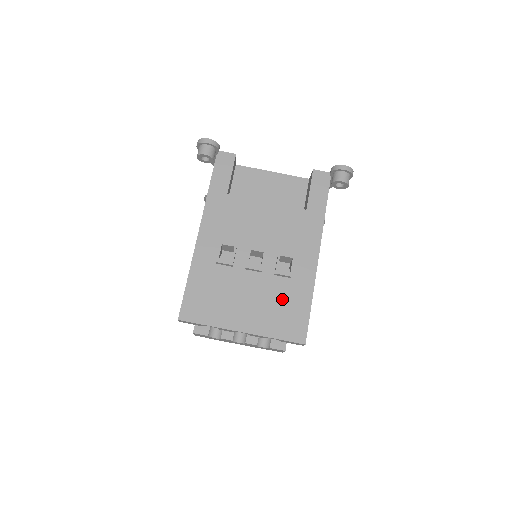
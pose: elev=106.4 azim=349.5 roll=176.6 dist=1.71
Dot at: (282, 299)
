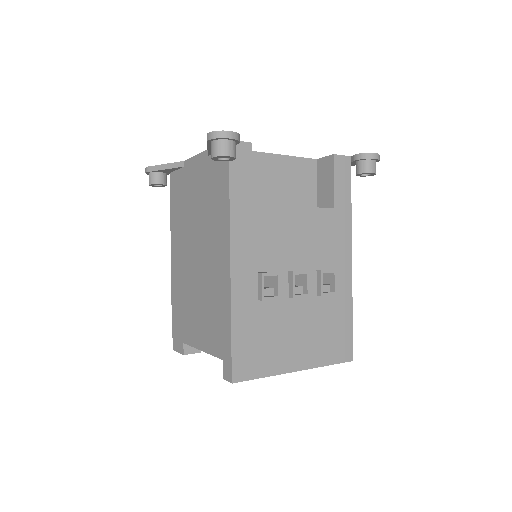
Dot at: (328, 321)
